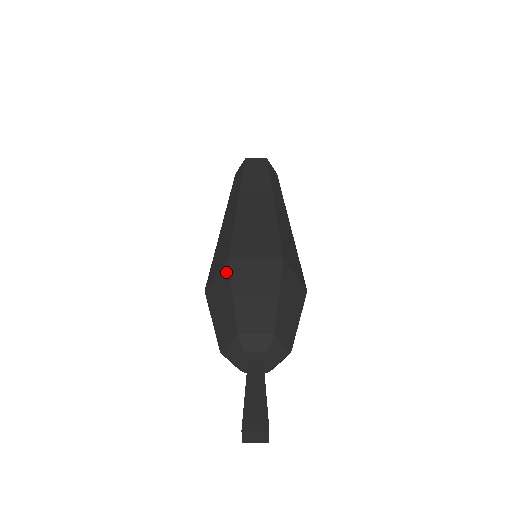
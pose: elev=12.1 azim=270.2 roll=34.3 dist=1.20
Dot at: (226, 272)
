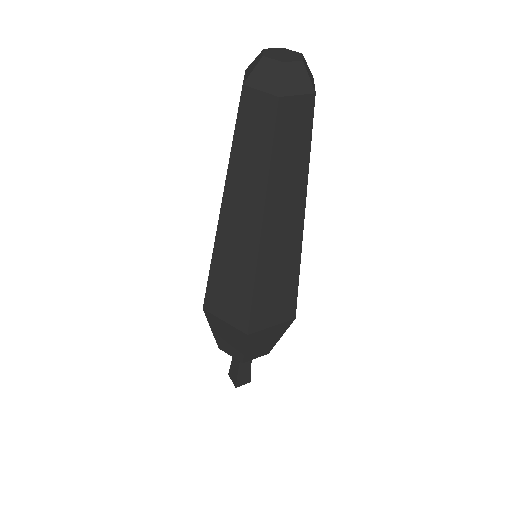
Dot at: (242, 337)
